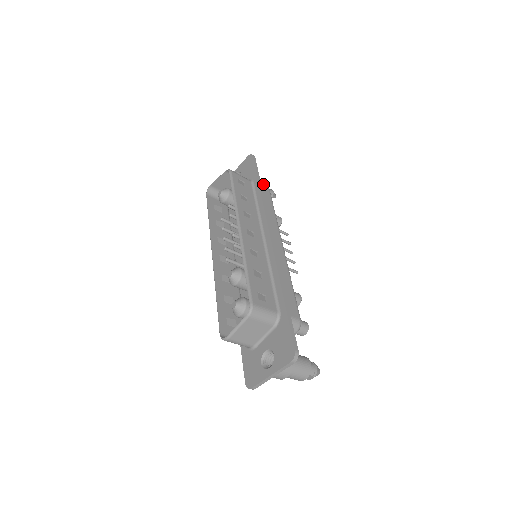
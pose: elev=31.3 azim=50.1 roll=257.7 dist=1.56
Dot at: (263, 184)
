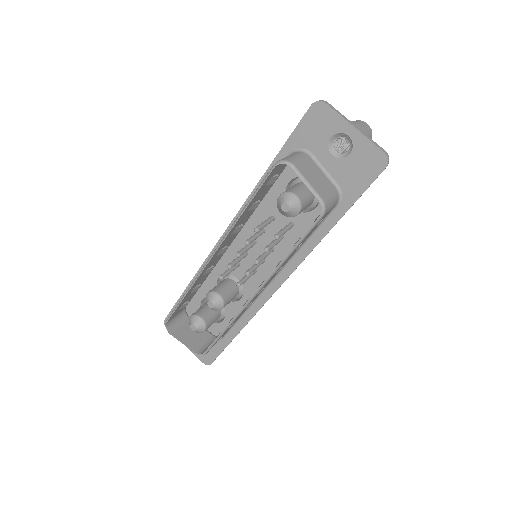
Dot at: occluded
